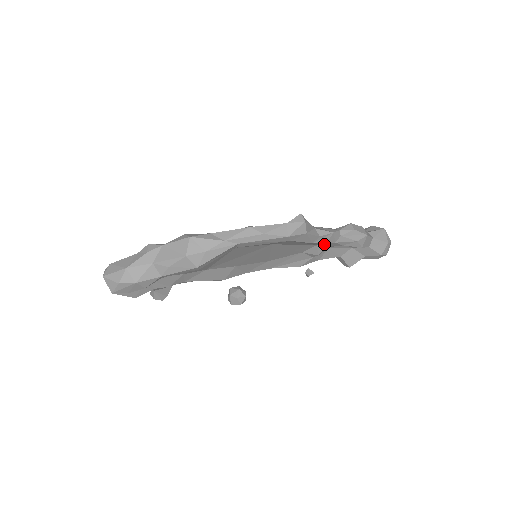
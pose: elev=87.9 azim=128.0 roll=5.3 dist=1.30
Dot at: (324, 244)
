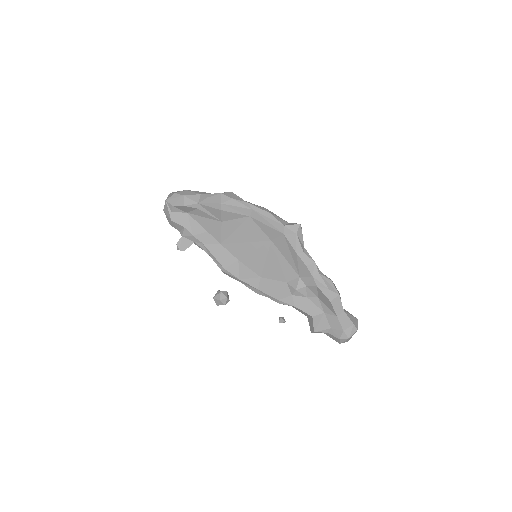
Dot at: (305, 277)
